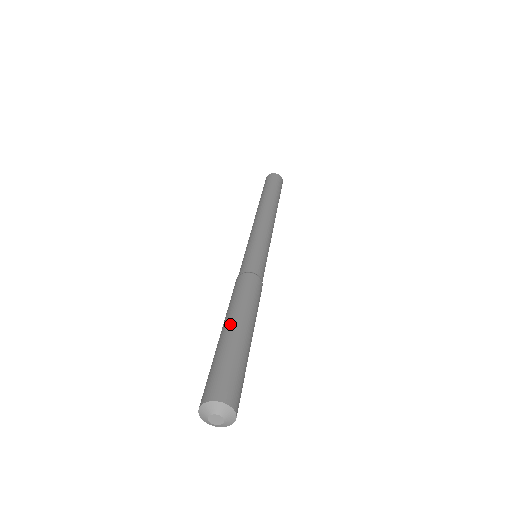
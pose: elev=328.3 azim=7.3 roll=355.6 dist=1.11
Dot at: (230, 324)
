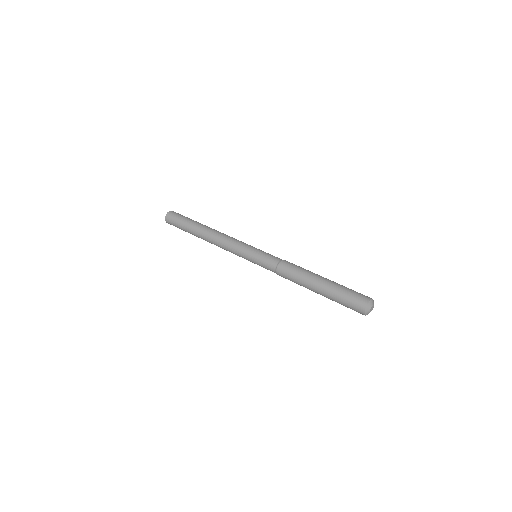
Dot at: (323, 278)
